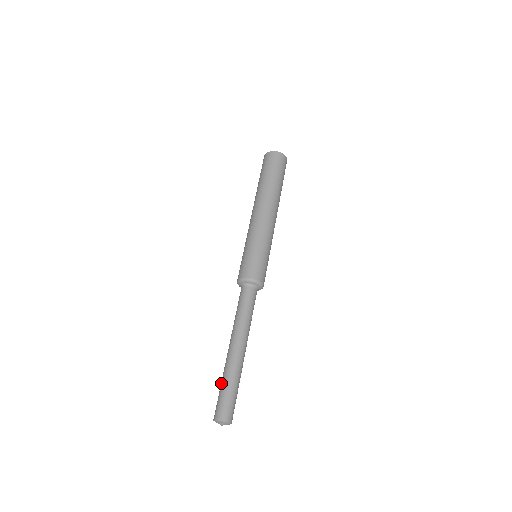
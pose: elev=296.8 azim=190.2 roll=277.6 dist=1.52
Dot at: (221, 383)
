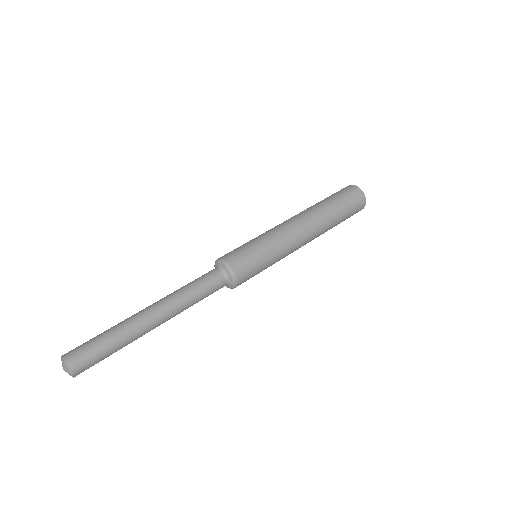
Dot at: occluded
